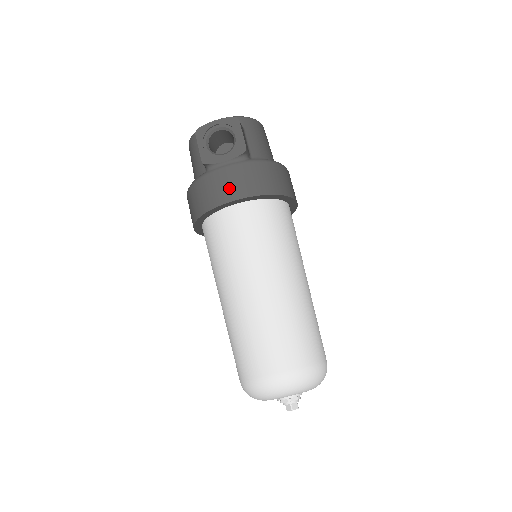
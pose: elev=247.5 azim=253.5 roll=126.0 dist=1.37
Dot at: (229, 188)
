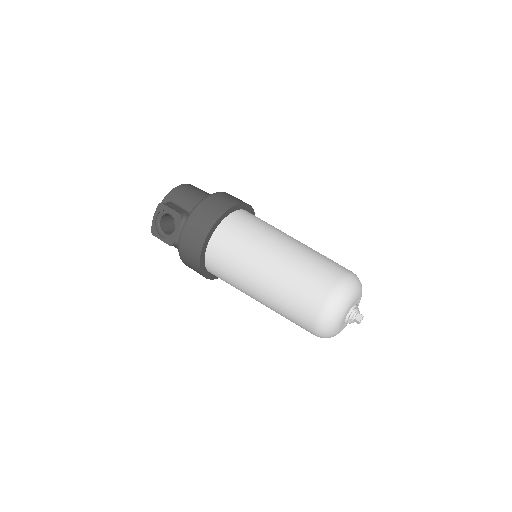
Dot at: (194, 244)
